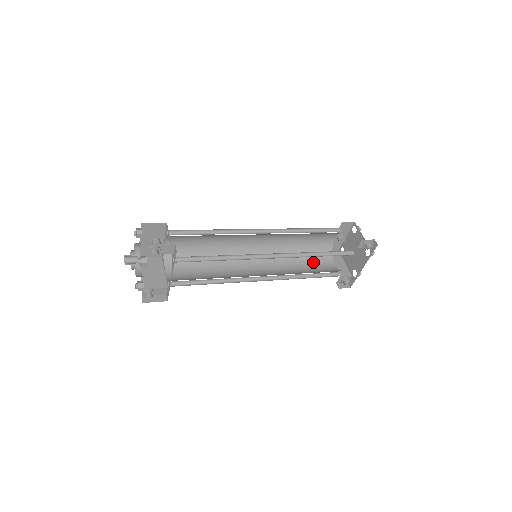
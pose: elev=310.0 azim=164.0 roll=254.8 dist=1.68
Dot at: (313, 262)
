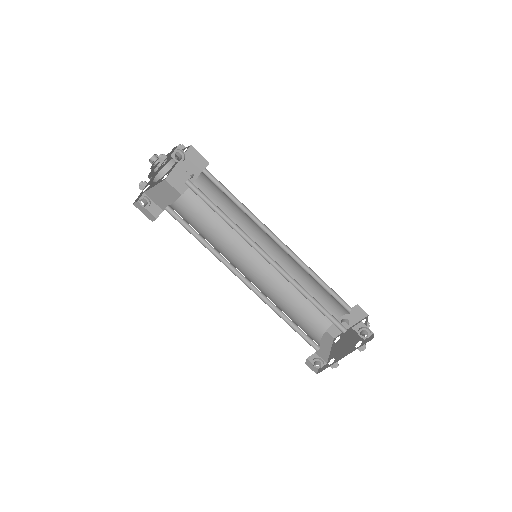
Dot at: (302, 319)
